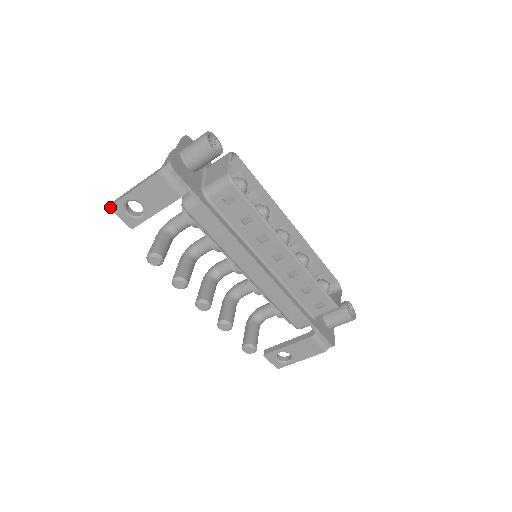
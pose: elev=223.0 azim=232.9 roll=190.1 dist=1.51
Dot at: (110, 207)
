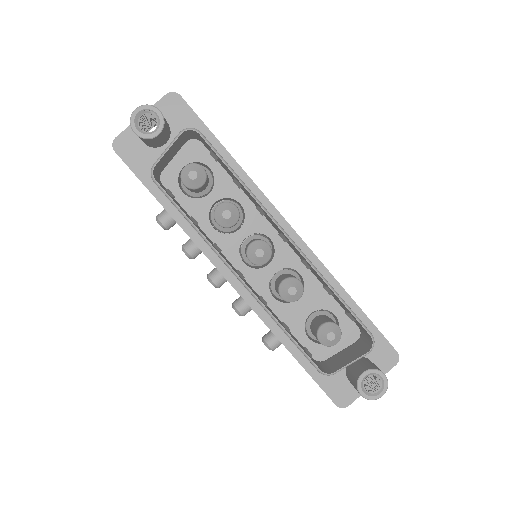
Dot at: occluded
